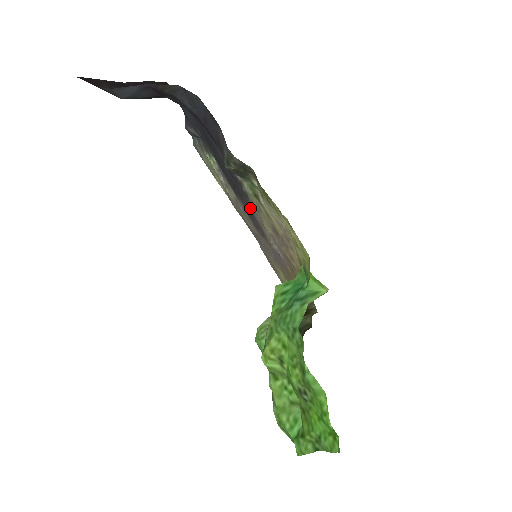
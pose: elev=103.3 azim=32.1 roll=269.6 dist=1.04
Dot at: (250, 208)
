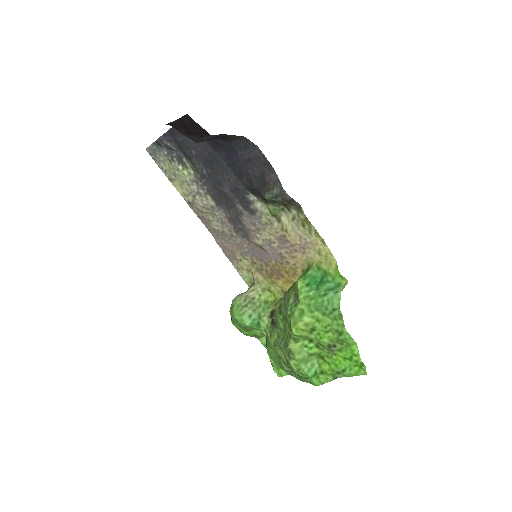
Dot at: (241, 217)
